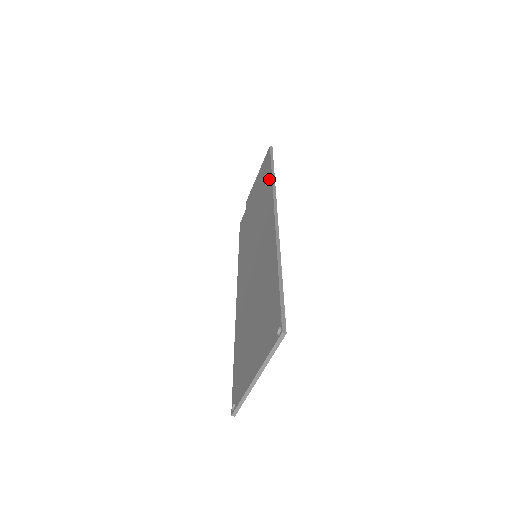
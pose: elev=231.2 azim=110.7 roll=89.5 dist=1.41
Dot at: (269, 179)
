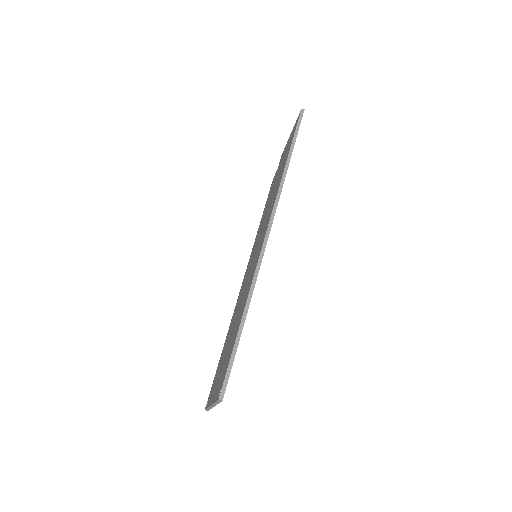
Dot at: (284, 167)
